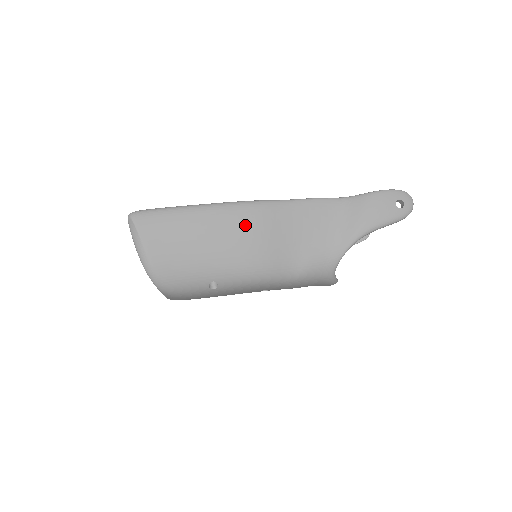
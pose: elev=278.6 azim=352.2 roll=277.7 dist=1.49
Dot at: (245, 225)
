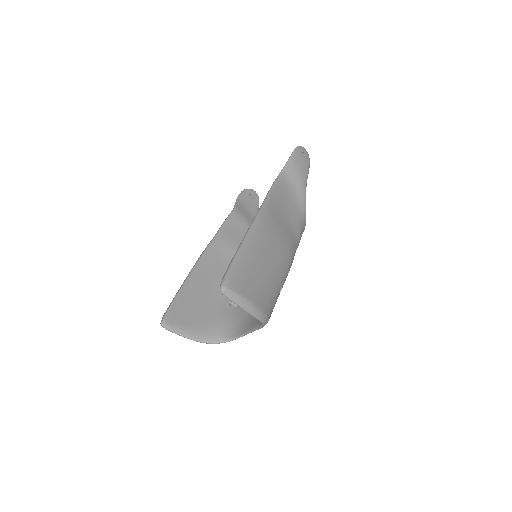
Dot at: (270, 232)
